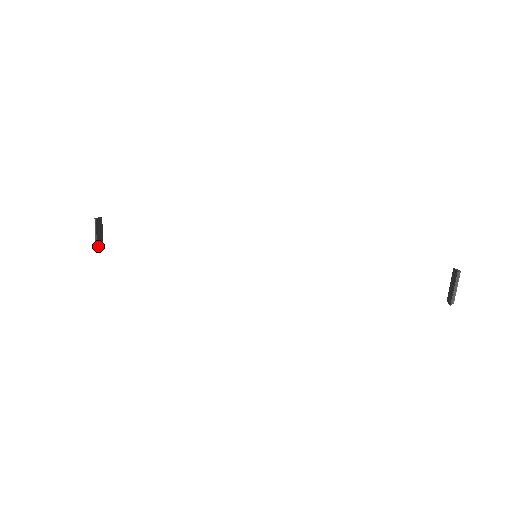
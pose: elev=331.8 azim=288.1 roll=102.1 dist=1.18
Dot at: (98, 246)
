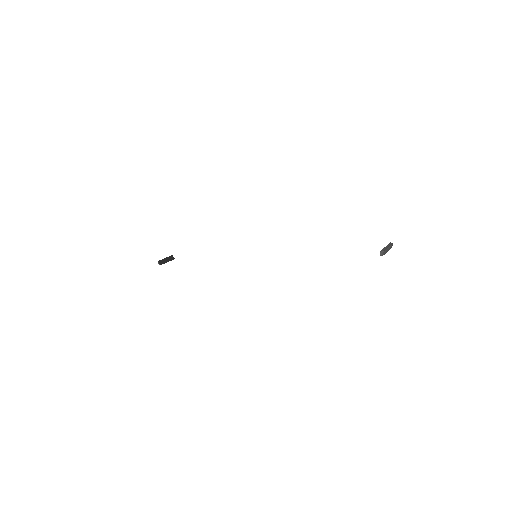
Dot at: (158, 262)
